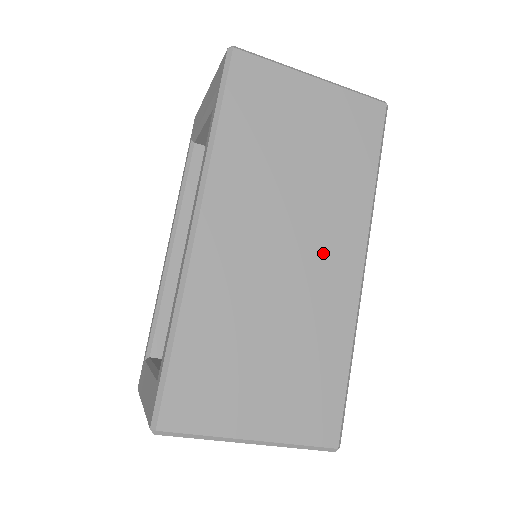
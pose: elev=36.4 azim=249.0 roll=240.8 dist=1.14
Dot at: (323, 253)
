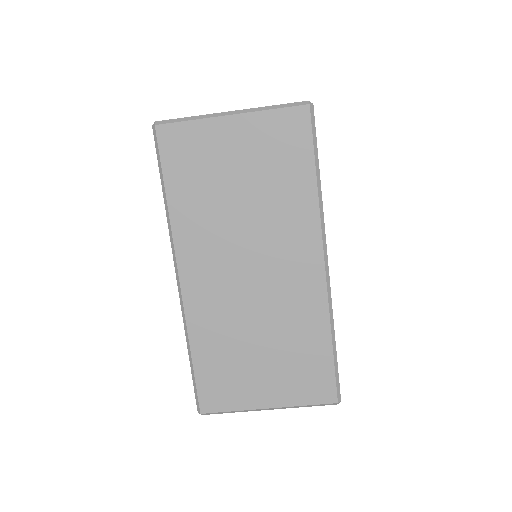
Dot at: (284, 265)
